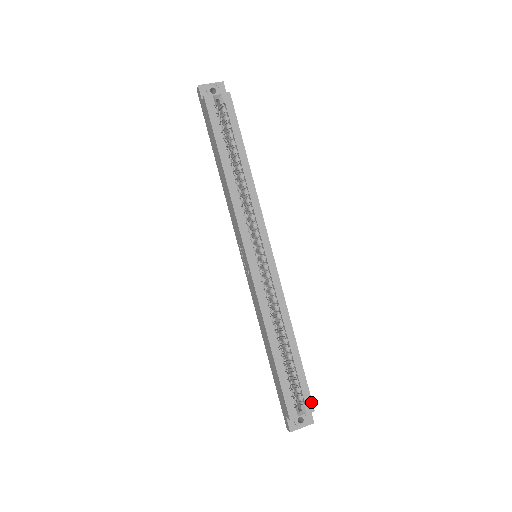
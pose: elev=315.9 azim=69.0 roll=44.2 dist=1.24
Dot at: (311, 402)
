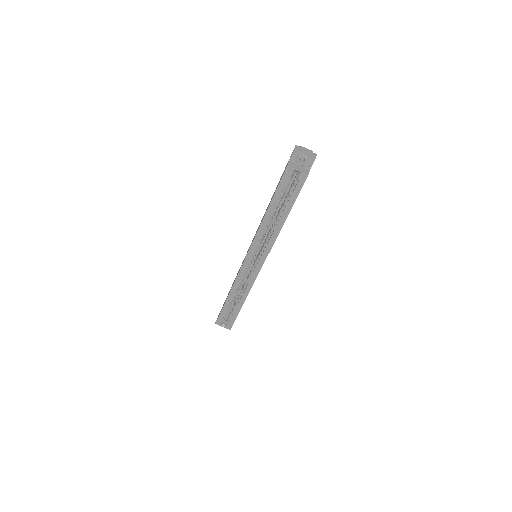
Dot at: (231, 326)
